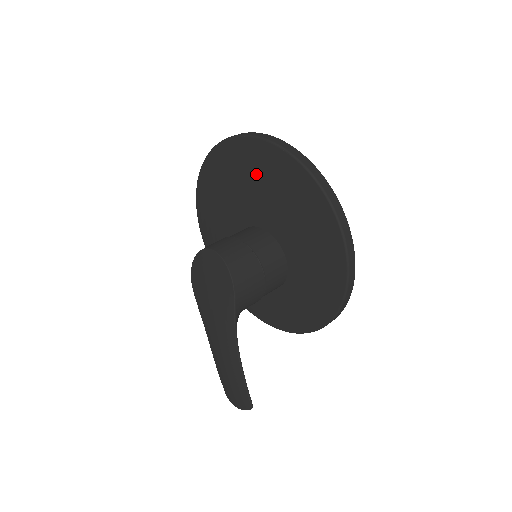
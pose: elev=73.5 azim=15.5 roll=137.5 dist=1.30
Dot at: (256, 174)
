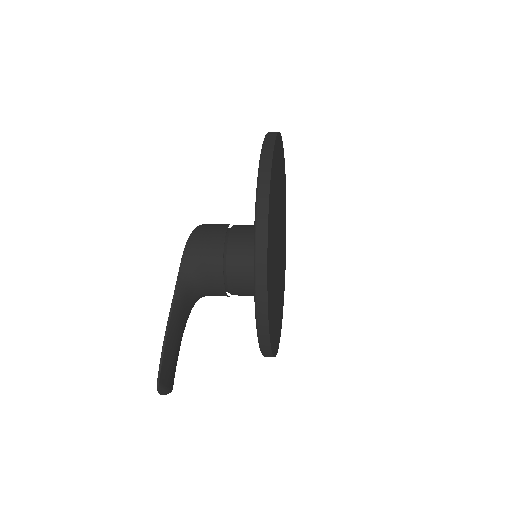
Dot at: occluded
